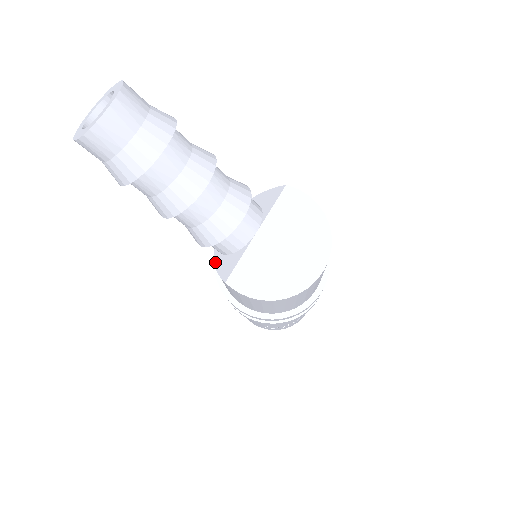
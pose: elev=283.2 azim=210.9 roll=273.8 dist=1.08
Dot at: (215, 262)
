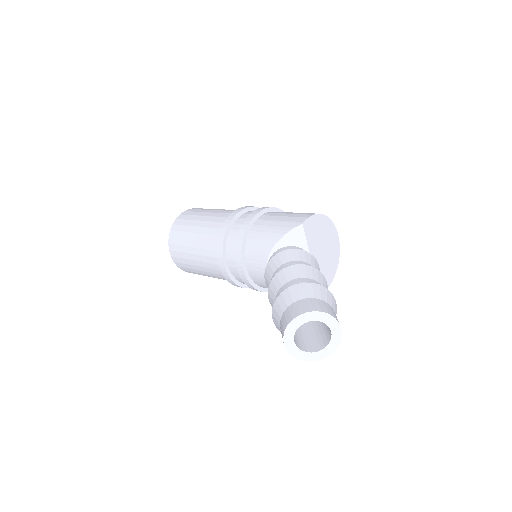
Dot at: occluded
